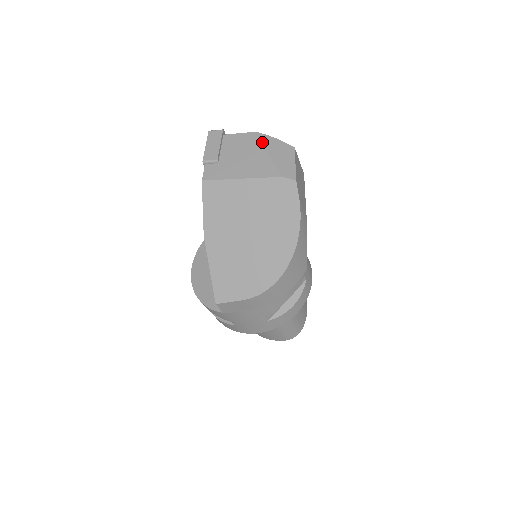
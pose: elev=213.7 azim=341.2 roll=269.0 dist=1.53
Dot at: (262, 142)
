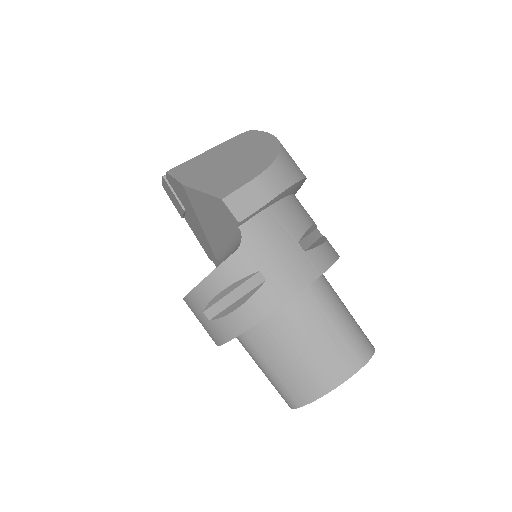
Dot at: occluded
